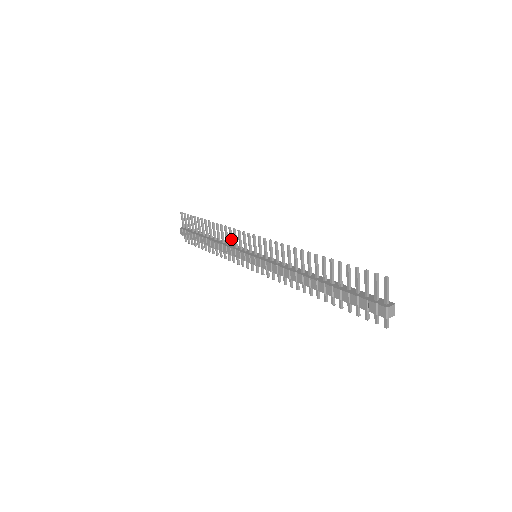
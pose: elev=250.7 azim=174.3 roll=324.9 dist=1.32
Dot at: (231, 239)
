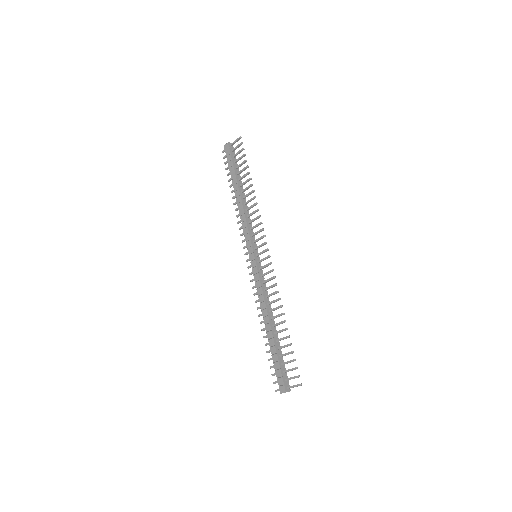
Dot at: (253, 221)
